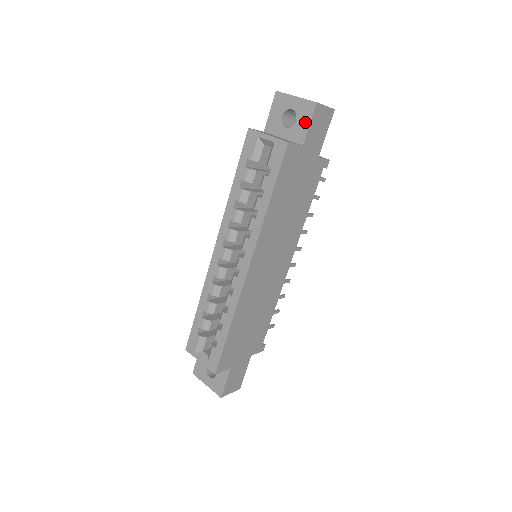
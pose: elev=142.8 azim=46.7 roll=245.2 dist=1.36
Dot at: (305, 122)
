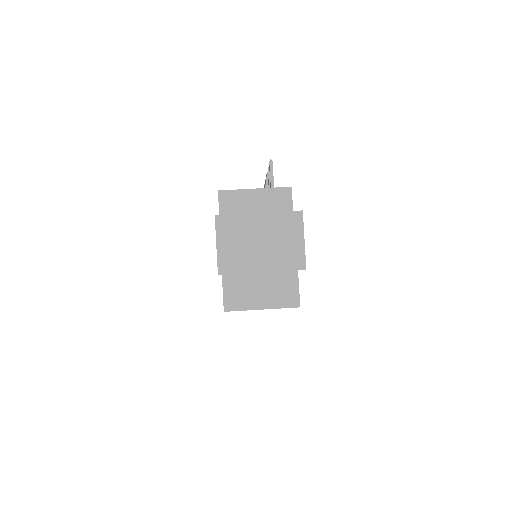
Dot at: occluded
